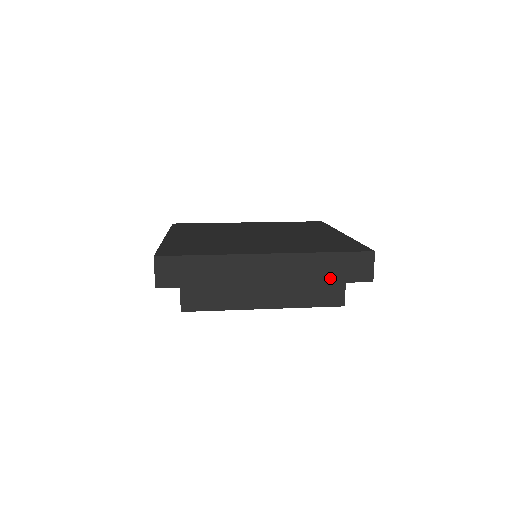
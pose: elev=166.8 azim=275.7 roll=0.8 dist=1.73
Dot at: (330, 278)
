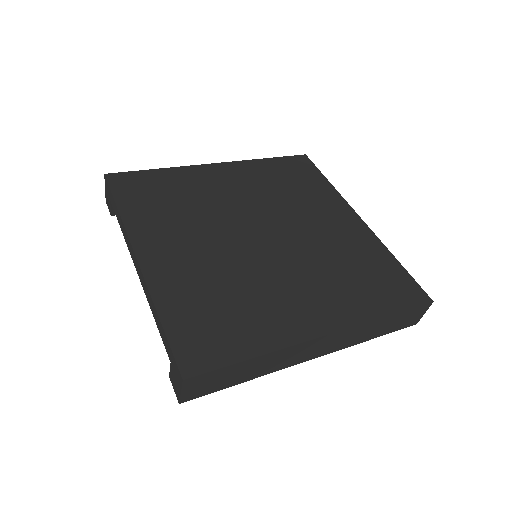
Dot at: (380, 334)
